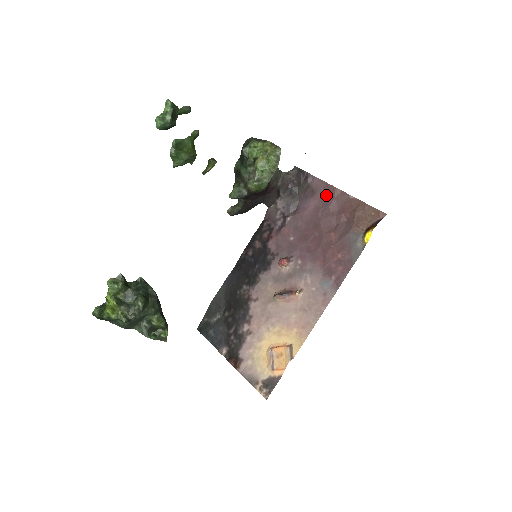
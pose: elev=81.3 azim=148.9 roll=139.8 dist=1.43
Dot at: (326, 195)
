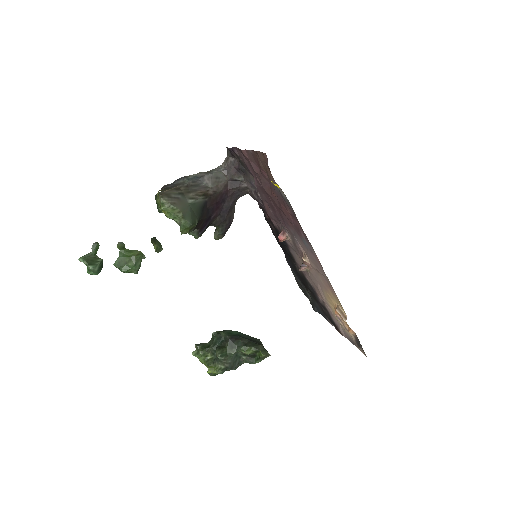
Dot at: (247, 160)
